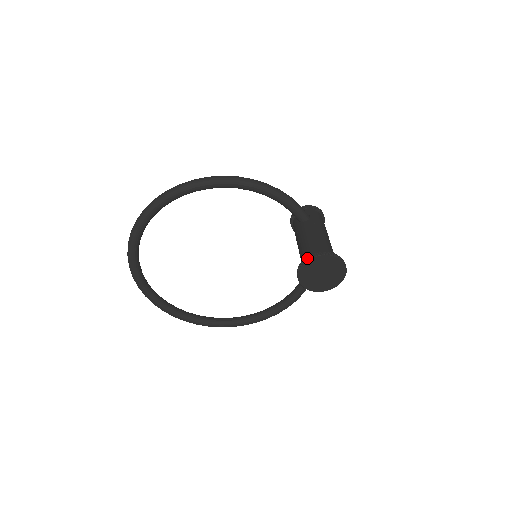
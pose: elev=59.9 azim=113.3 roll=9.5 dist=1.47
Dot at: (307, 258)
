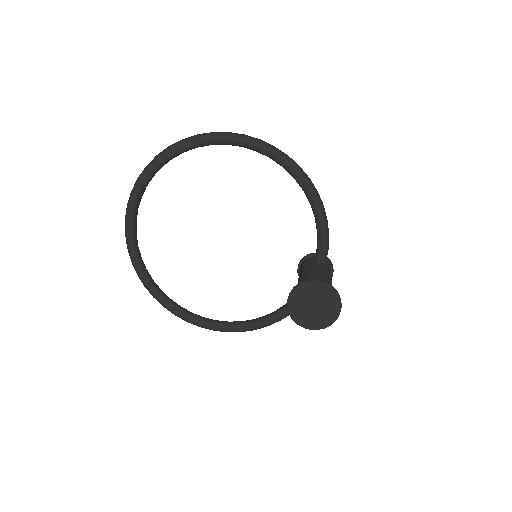
Dot at: (317, 280)
